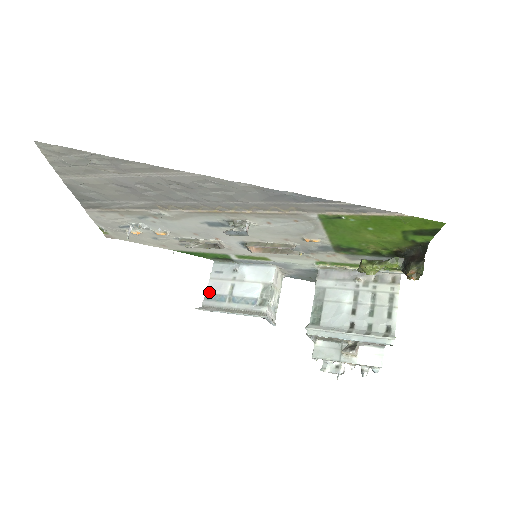
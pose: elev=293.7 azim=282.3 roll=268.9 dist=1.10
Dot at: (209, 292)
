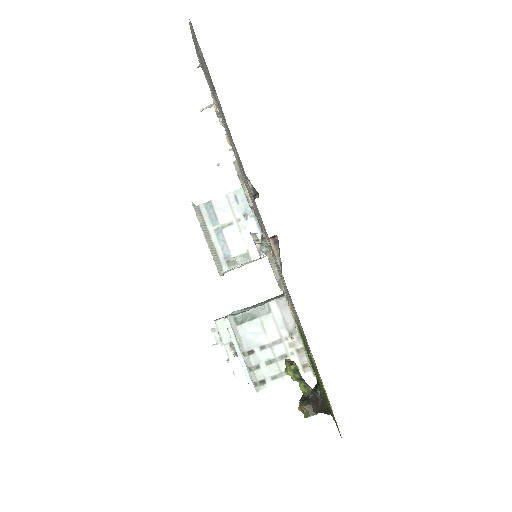
Dot at: (213, 204)
